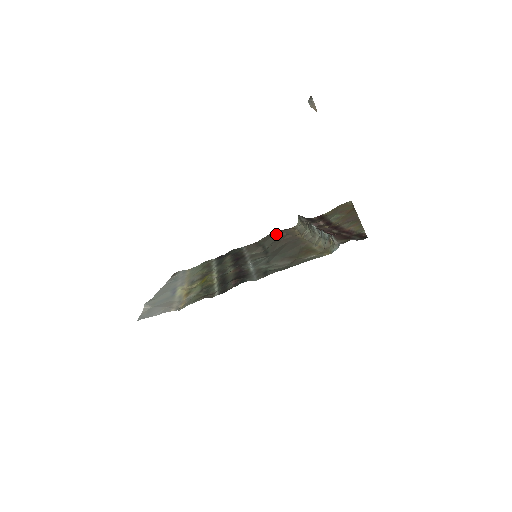
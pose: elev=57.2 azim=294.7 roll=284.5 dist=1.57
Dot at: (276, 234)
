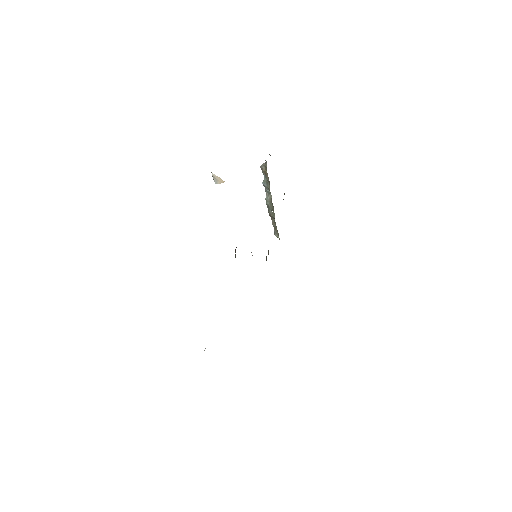
Dot at: (268, 251)
